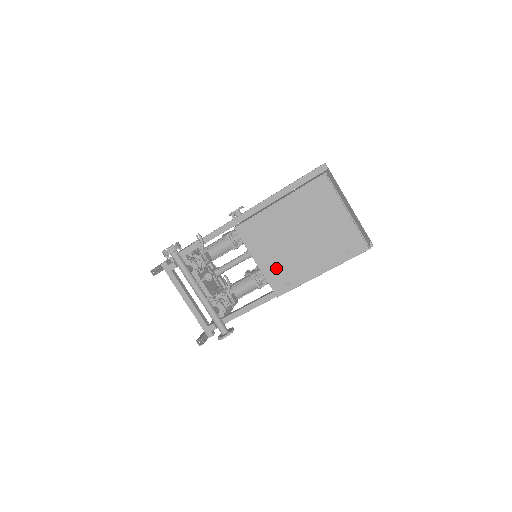
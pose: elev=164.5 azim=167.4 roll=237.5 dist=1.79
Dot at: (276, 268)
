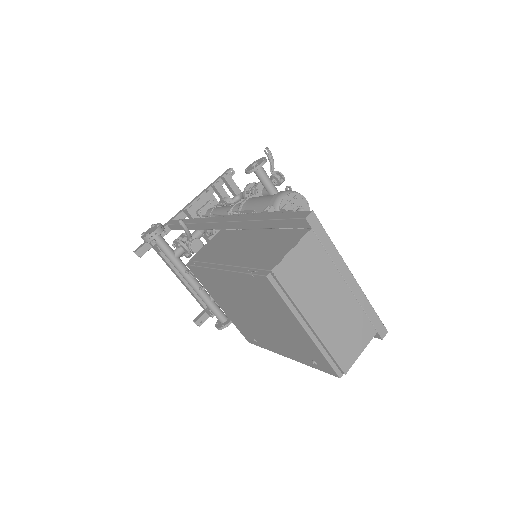
Dot at: (239, 322)
